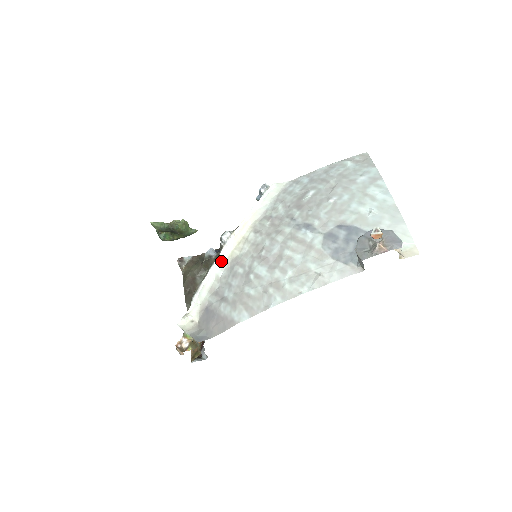
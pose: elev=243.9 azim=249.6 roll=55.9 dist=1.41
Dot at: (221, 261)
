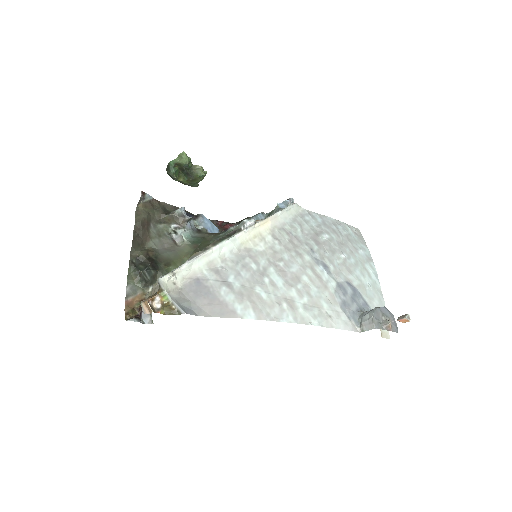
Dot at: (234, 243)
